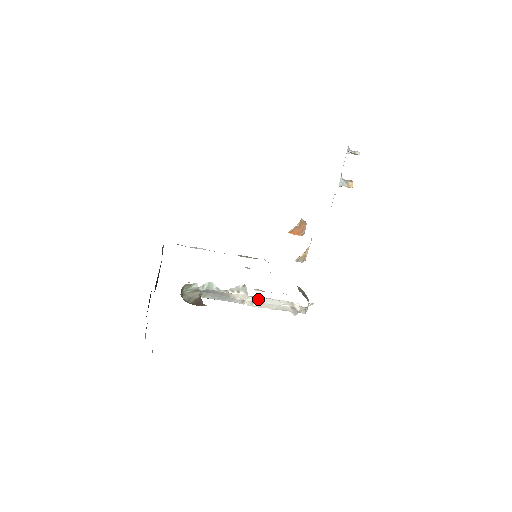
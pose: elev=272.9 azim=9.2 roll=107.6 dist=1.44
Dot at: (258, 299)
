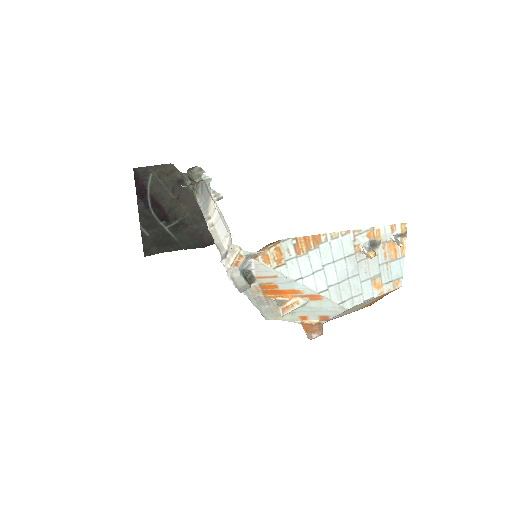
Dot at: (218, 221)
